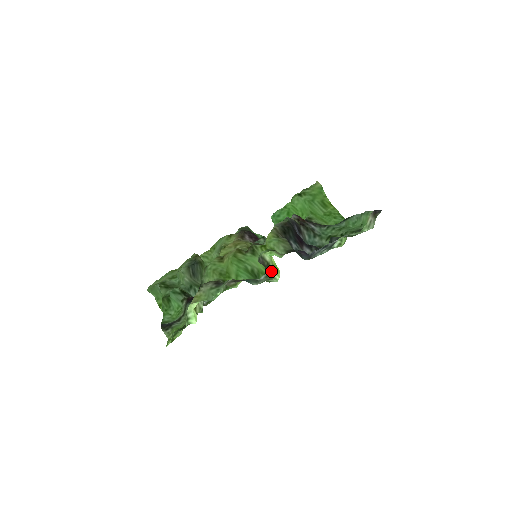
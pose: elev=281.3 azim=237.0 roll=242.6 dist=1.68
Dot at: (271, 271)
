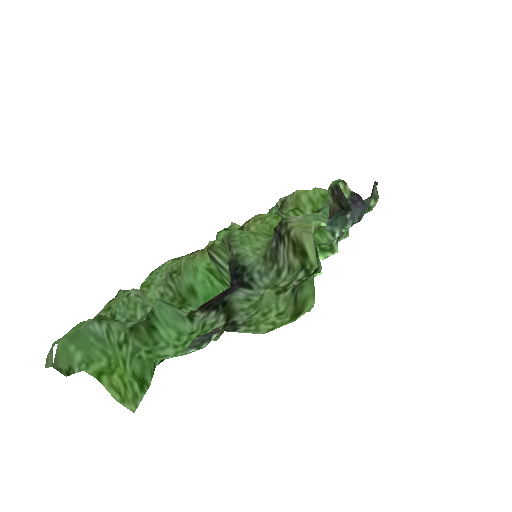
Dot at: occluded
